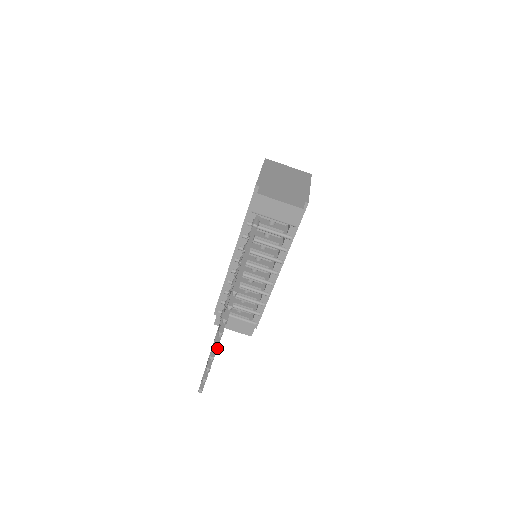
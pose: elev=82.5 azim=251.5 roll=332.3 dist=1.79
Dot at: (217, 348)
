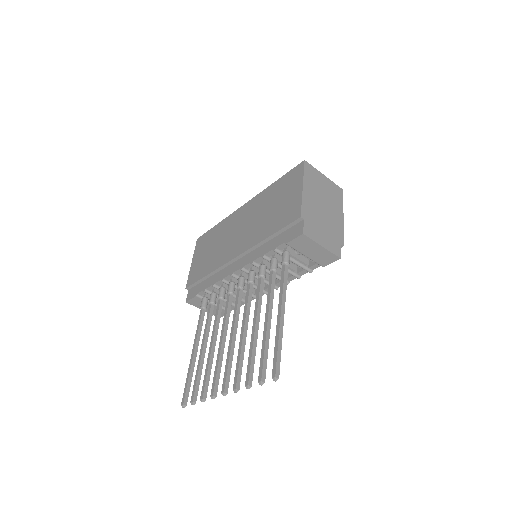
Dot at: (225, 394)
